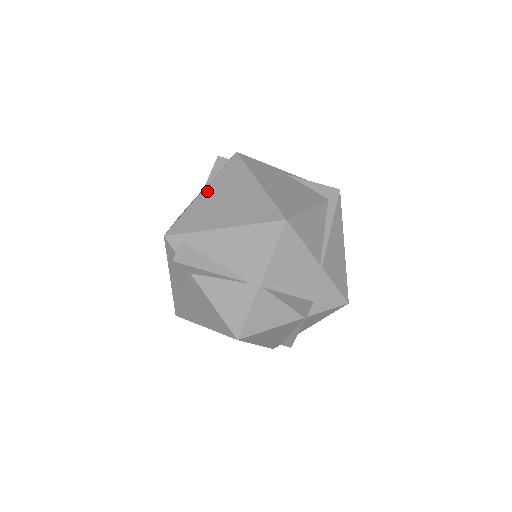
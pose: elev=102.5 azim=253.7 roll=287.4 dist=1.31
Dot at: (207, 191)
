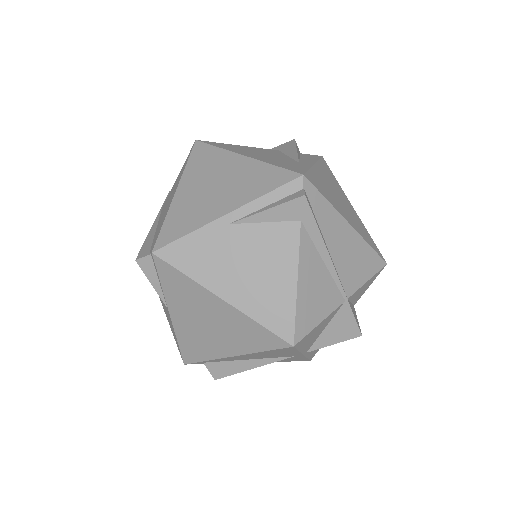
Dot at: (174, 314)
